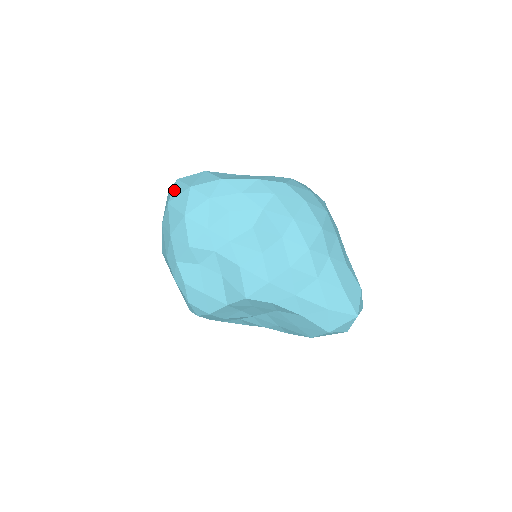
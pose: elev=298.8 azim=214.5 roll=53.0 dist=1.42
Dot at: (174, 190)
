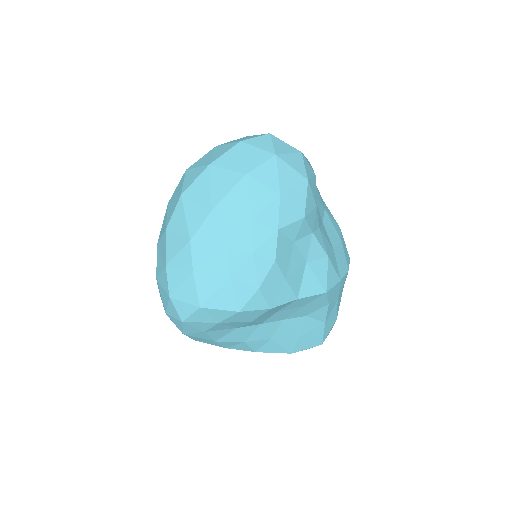
Dot at: (276, 144)
